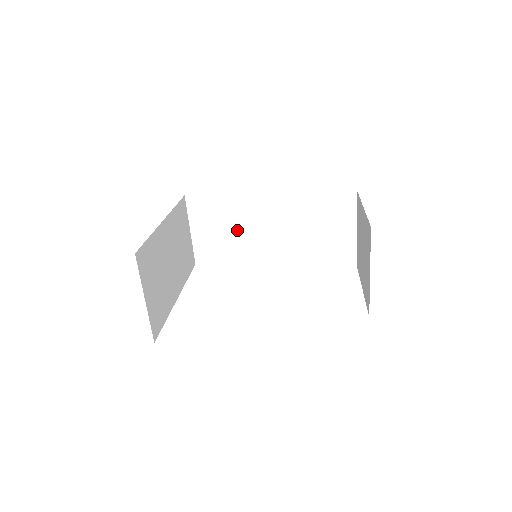
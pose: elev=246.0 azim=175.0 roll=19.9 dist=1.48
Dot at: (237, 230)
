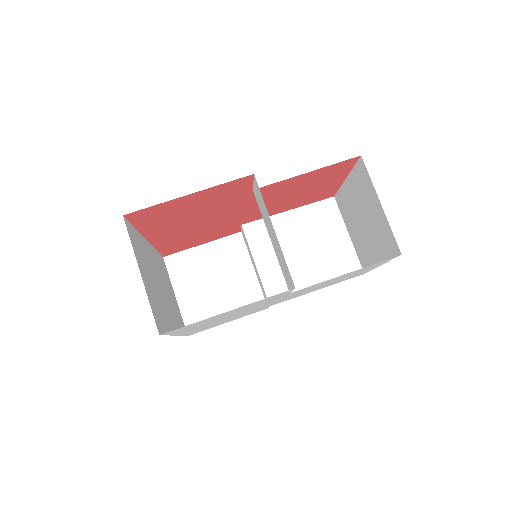
Dot at: (227, 280)
